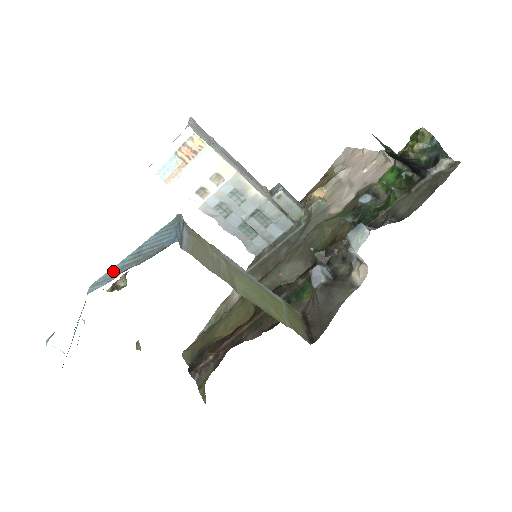
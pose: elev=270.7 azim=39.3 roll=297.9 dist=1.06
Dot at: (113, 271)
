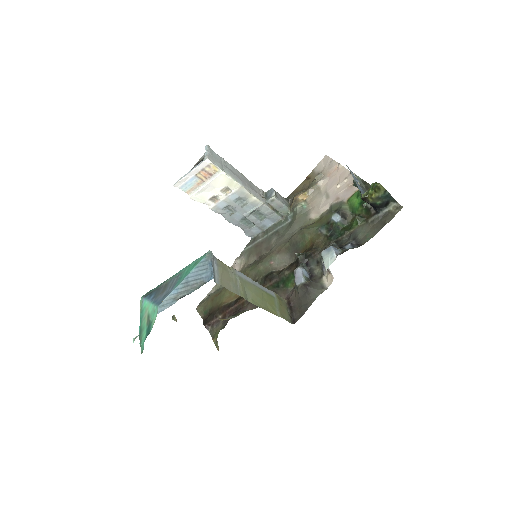
Dot at: (172, 296)
